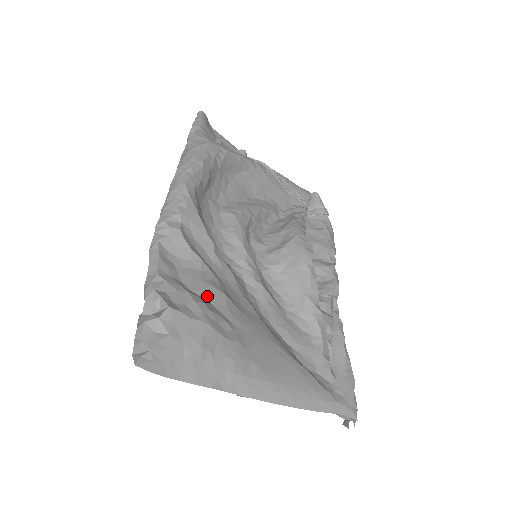
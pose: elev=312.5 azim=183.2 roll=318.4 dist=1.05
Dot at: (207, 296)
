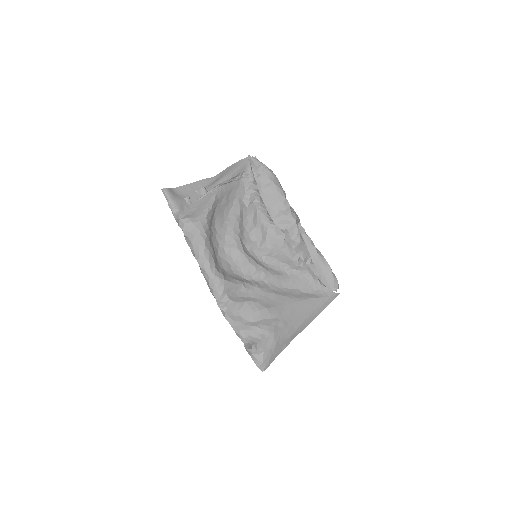
Dot at: (261, 318)
